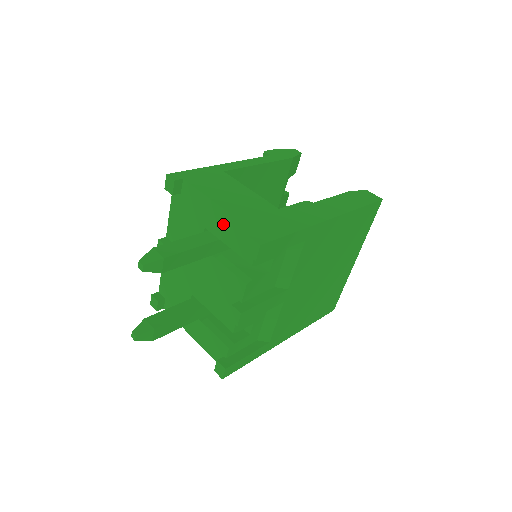
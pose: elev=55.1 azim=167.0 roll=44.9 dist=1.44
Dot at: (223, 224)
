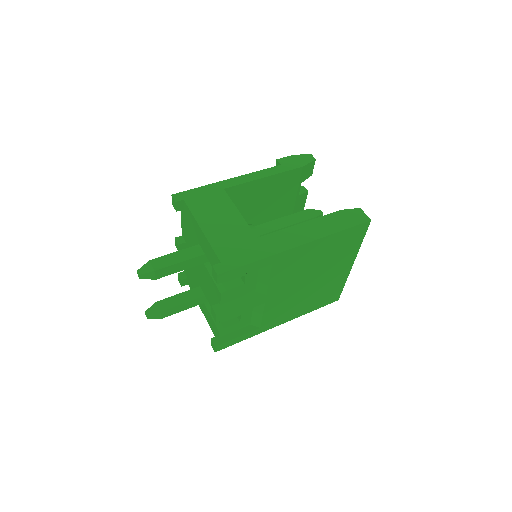
Dot at: (205, 245)
